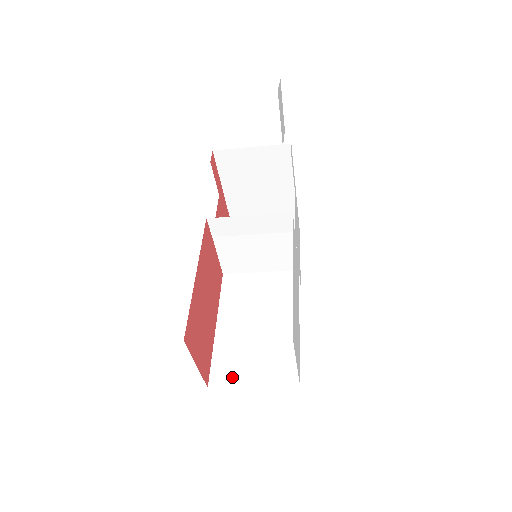
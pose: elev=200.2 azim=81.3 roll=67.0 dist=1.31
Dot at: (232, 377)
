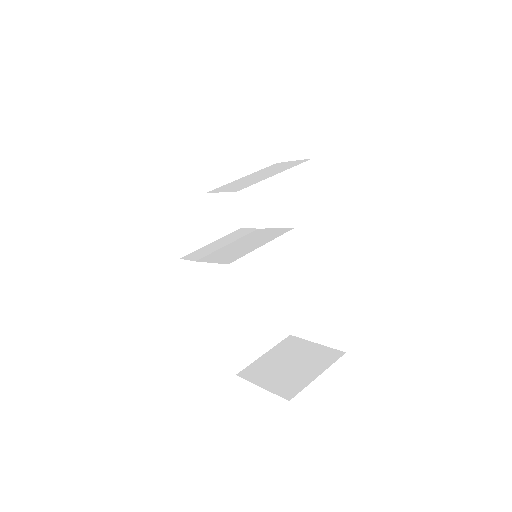
Dot at: (248, 356)
